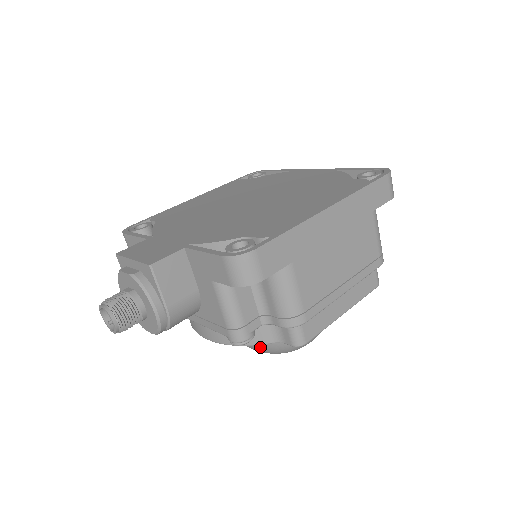
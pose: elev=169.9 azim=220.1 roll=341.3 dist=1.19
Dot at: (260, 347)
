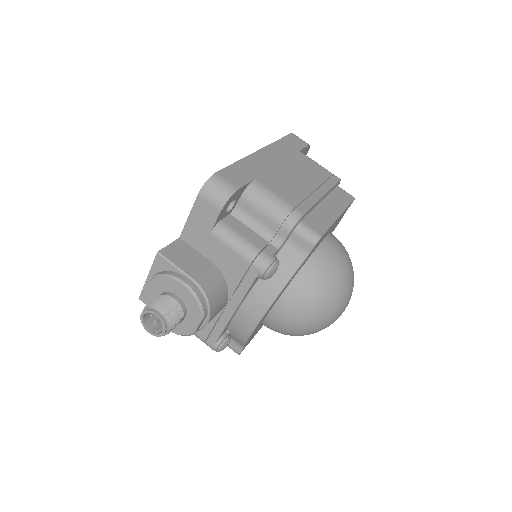
Dot at: (310, 306)
